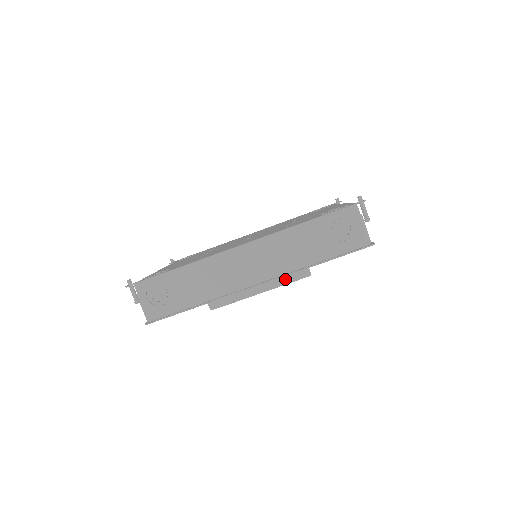
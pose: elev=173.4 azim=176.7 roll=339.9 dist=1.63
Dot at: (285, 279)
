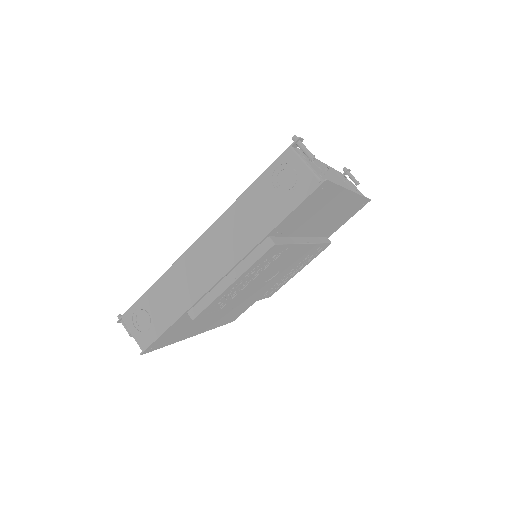
Dot at: (249, 259)
